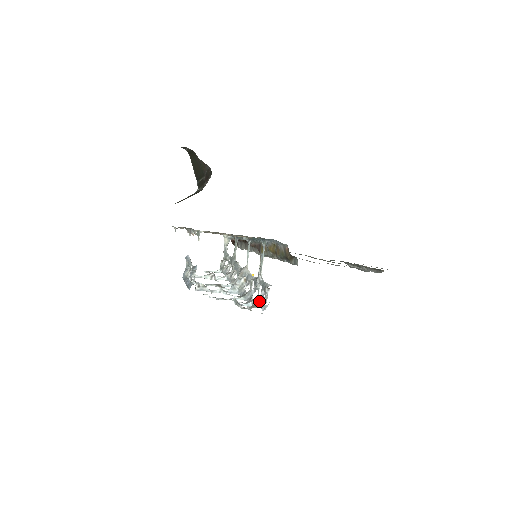
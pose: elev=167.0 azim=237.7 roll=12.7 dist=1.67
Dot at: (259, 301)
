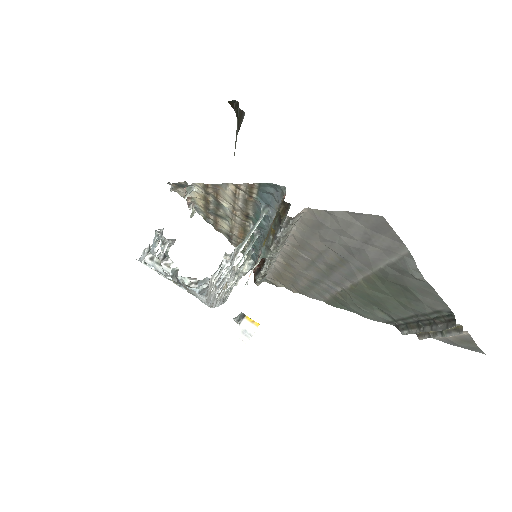
Dot at: occluded
